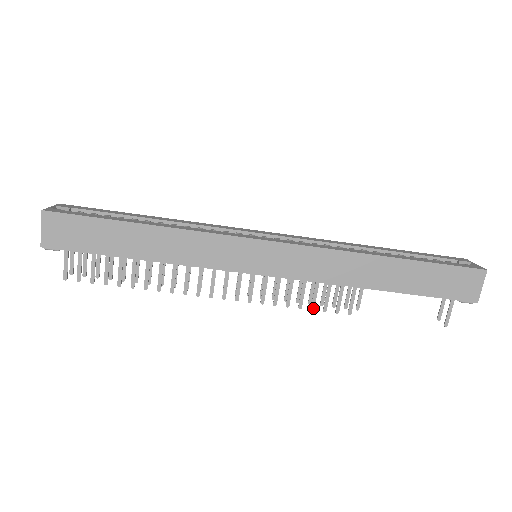
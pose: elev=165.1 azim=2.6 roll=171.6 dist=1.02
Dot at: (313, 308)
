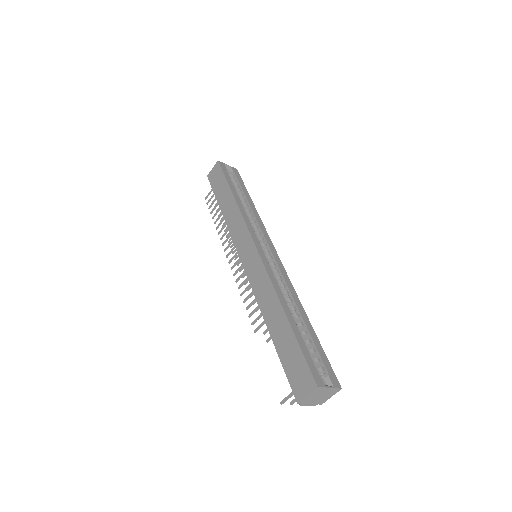
Dot at: (247, 309)
